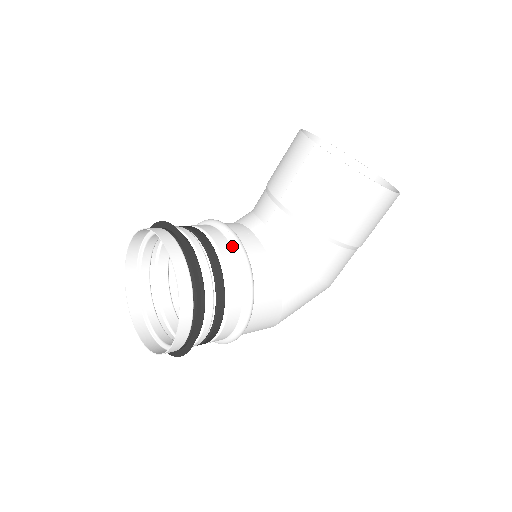
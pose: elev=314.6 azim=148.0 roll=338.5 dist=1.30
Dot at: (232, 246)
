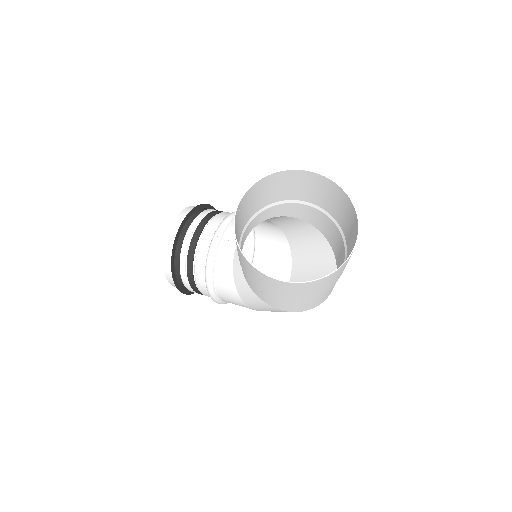
Dot at: (209, 248)
